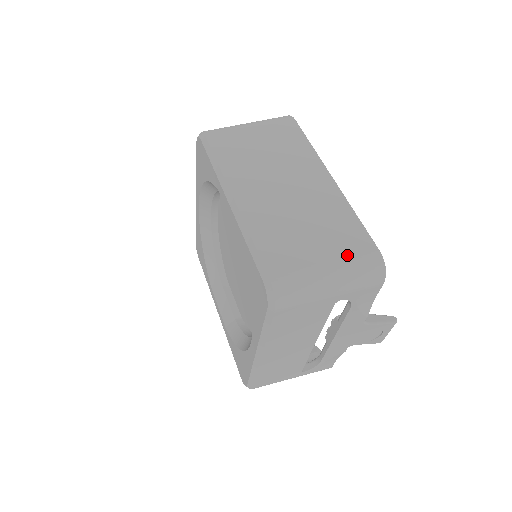
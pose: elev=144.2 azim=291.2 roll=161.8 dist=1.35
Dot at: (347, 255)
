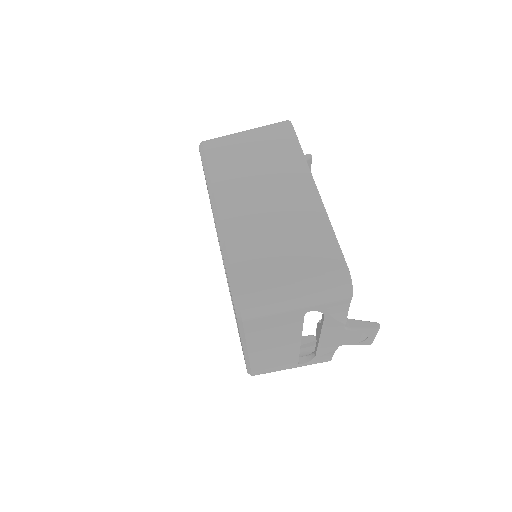
Dot at: (314, 271)
